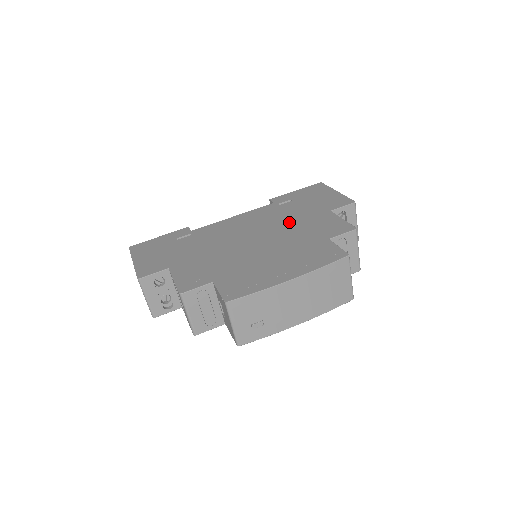
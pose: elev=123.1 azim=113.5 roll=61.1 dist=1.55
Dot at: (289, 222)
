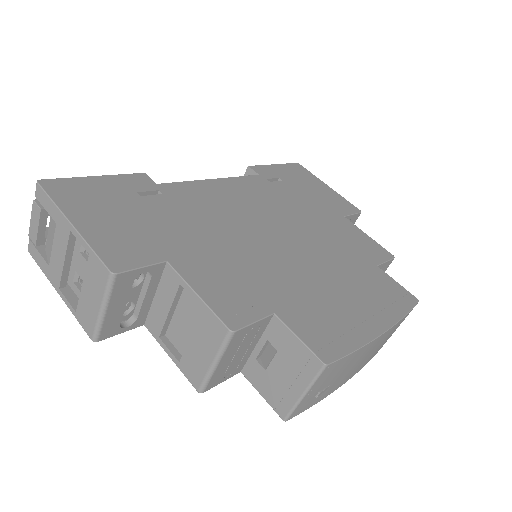
Dot at: (307, 219)
